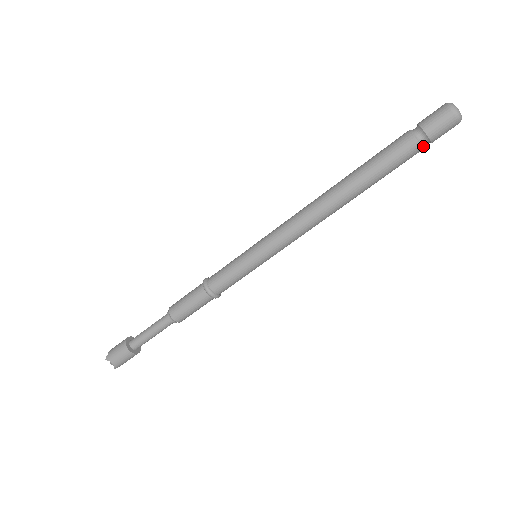
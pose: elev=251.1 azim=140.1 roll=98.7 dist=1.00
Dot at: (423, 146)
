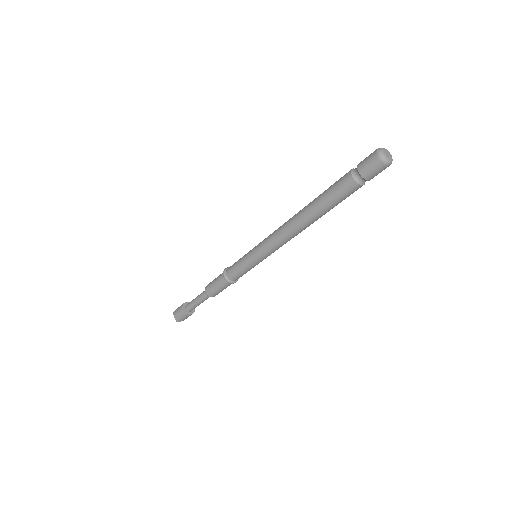
Dot at: (359, 182)
